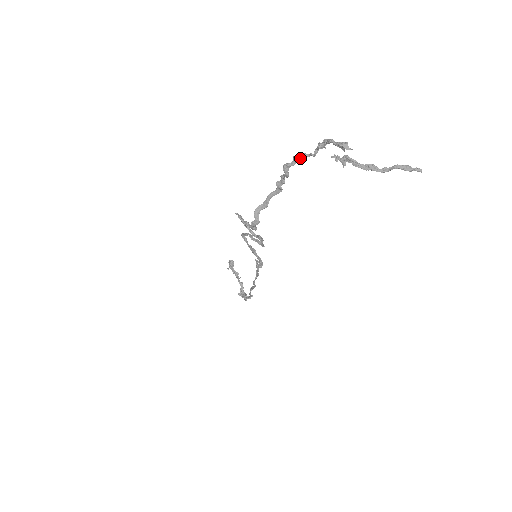
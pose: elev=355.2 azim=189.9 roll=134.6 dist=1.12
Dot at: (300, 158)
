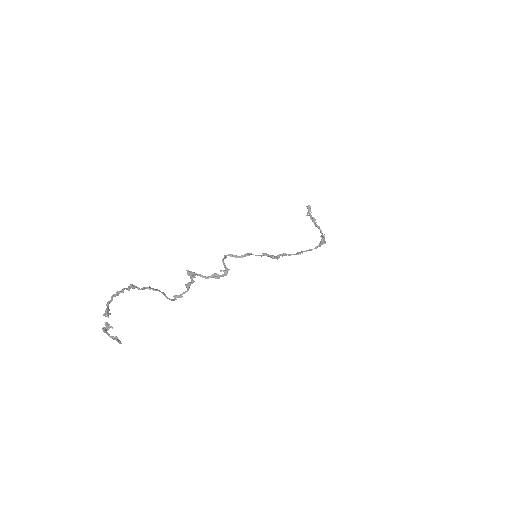
Dot at: (131, 287)
